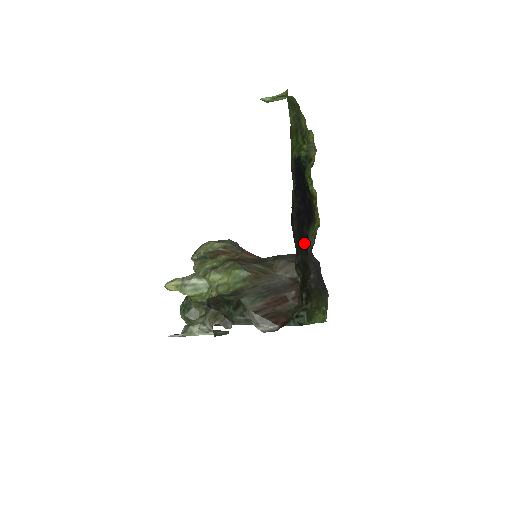
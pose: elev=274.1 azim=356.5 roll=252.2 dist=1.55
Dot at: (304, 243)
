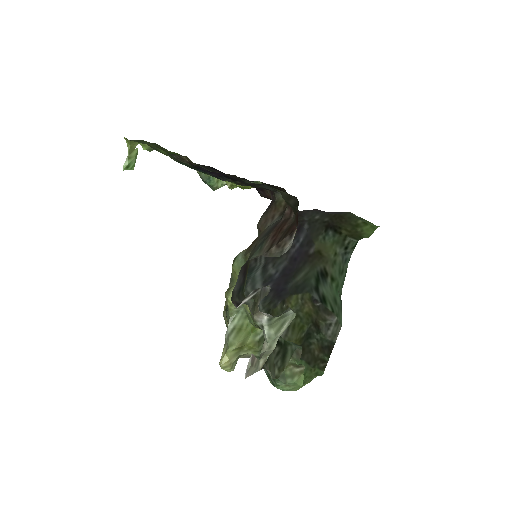
Dot at: occluded
